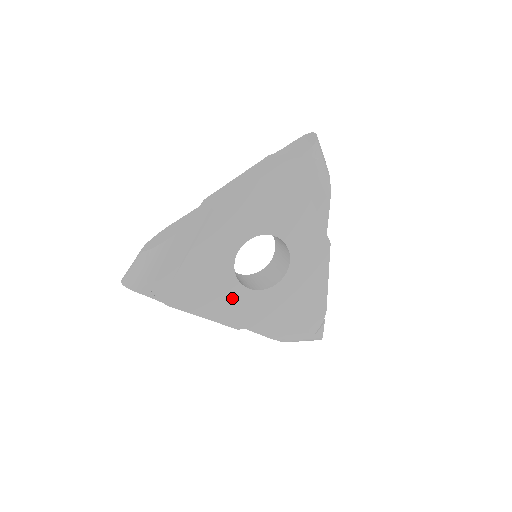
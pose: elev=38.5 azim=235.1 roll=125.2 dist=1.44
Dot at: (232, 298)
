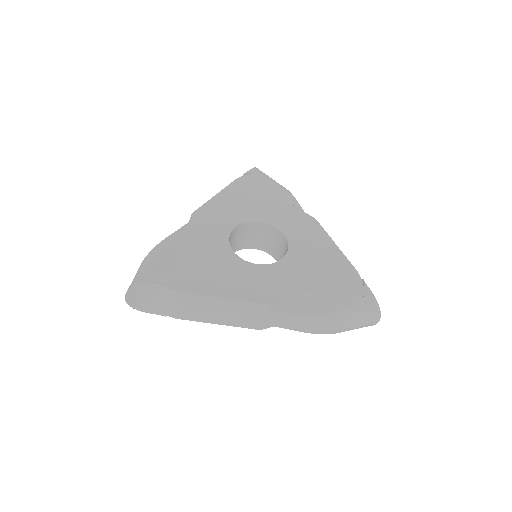
Dot at: (244, 275)
